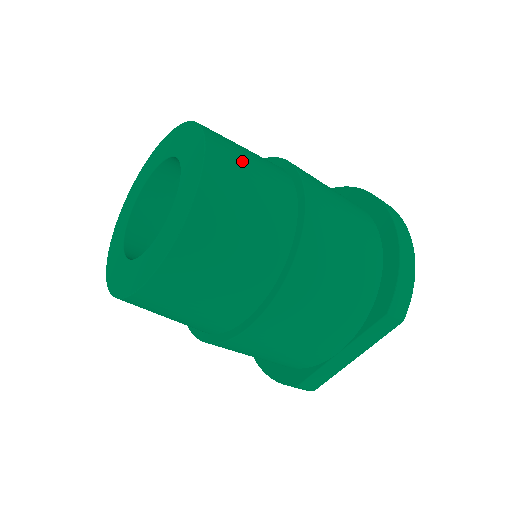
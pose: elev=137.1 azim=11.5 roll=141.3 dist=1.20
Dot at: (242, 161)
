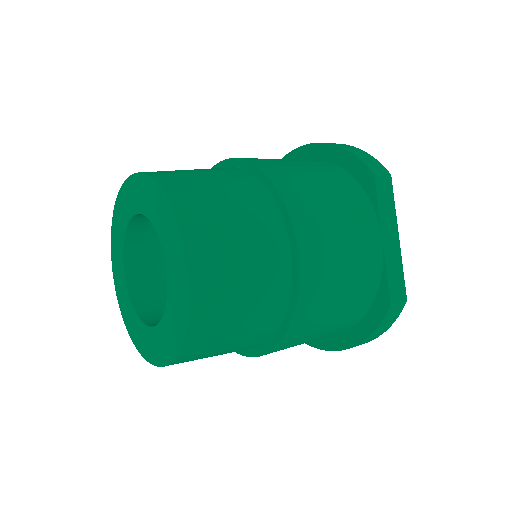
Dot at: occluded
